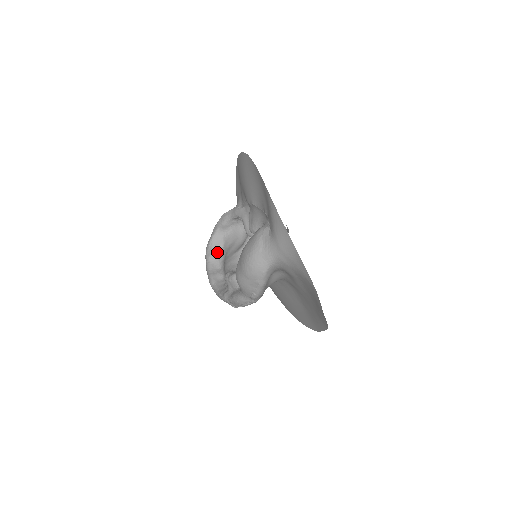
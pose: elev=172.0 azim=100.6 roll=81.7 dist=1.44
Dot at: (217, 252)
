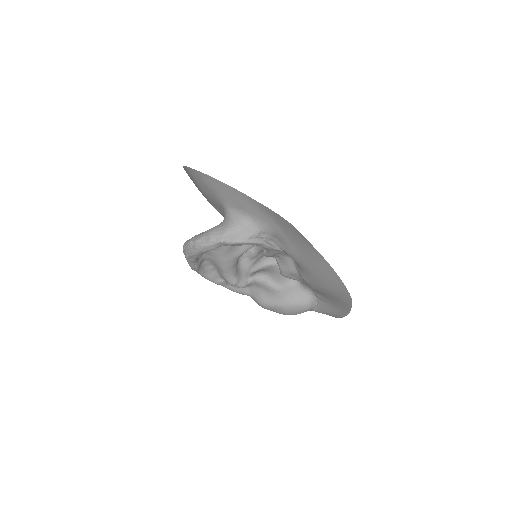
Dot at: occluded
